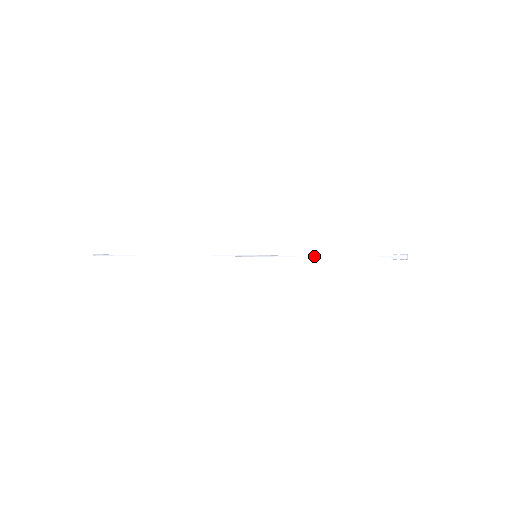
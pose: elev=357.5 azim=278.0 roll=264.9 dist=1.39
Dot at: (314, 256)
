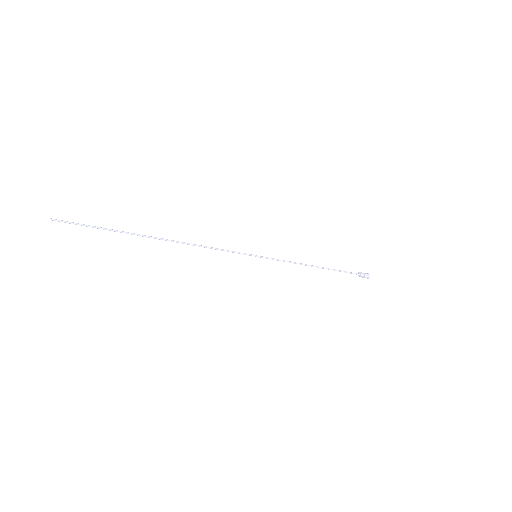
Dot at: (305, 264)
